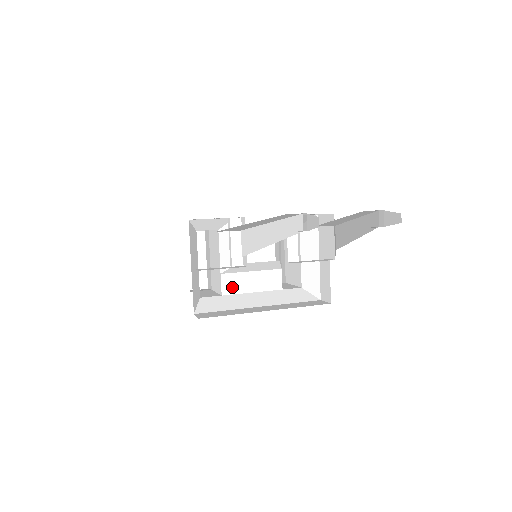
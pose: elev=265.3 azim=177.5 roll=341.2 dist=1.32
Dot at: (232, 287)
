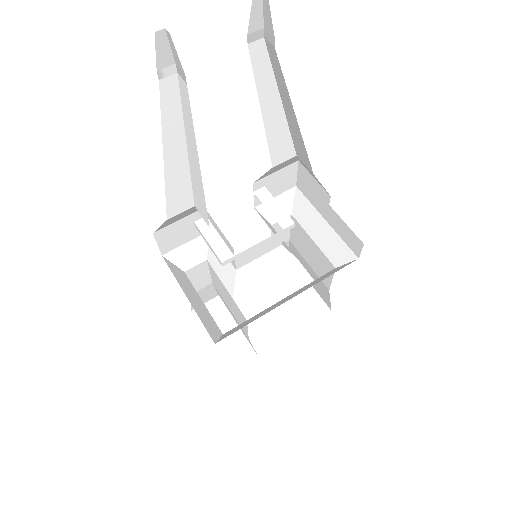
Dot at: (254, 306)
